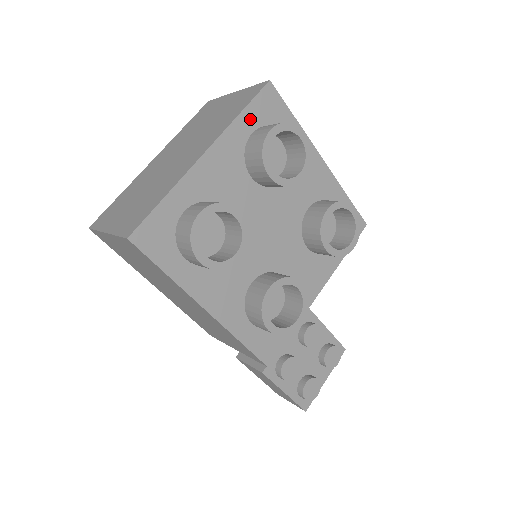
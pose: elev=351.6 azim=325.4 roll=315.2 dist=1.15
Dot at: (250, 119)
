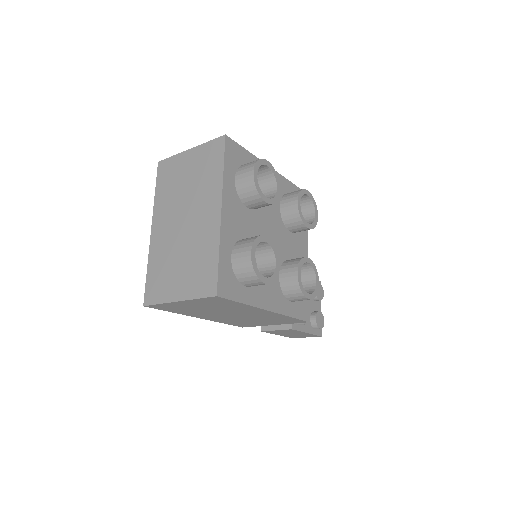
Dot at: (229, 169)
